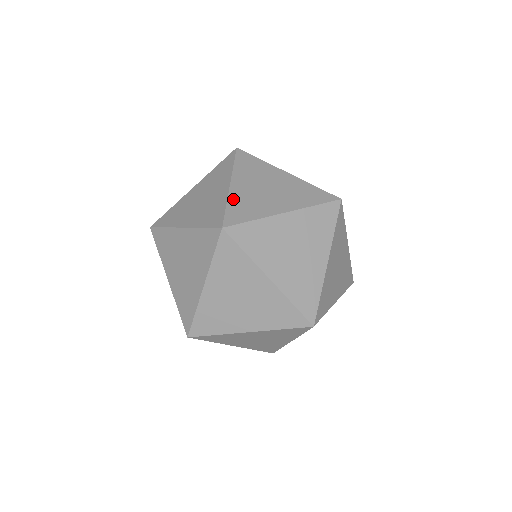
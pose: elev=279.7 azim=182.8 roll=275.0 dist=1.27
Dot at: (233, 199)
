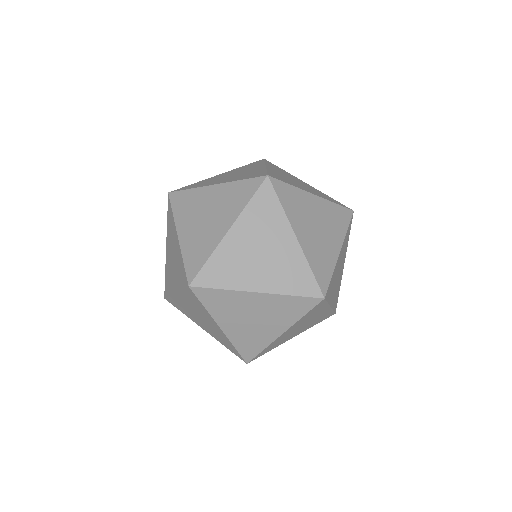
Dot at: (185, 250)
